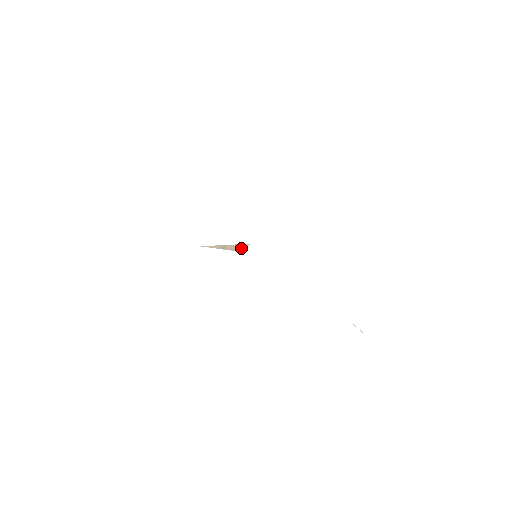
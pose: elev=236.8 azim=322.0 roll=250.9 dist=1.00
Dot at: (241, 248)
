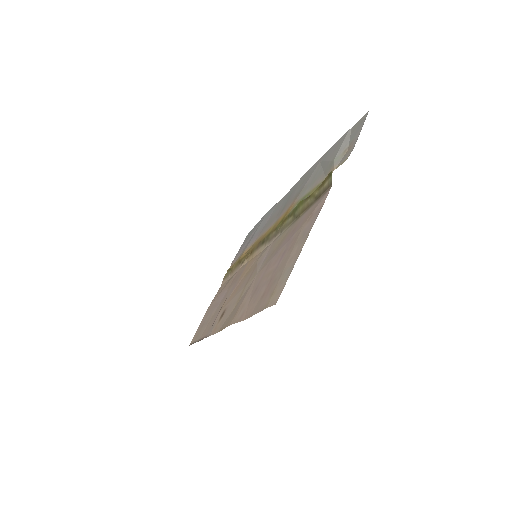
Dot at: (259, 258)
